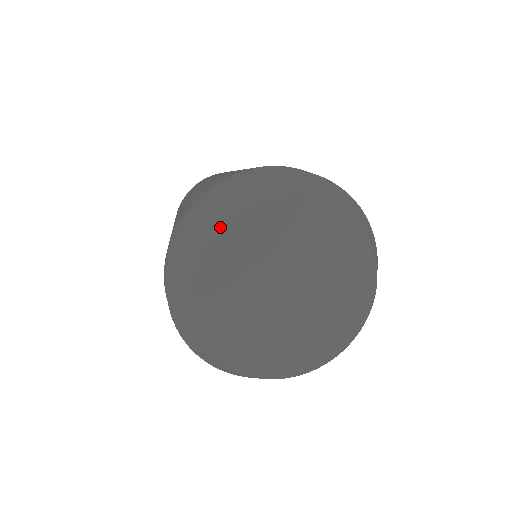
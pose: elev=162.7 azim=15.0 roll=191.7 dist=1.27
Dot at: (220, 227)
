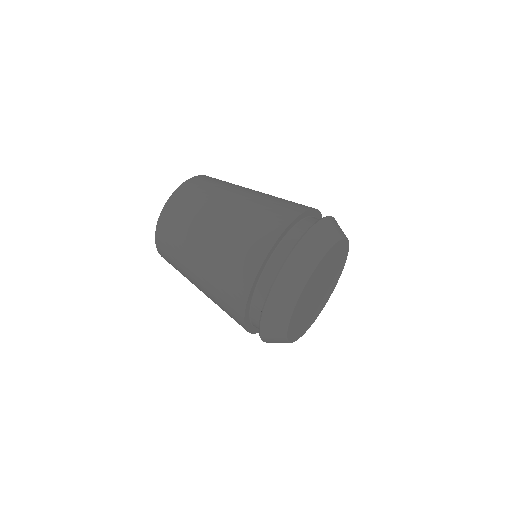
Dot at: (295, 301)
